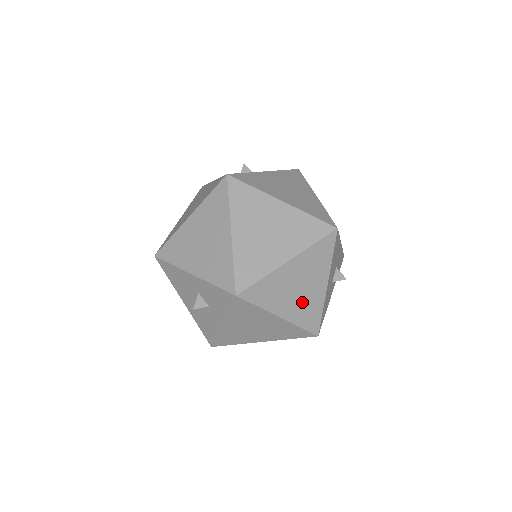
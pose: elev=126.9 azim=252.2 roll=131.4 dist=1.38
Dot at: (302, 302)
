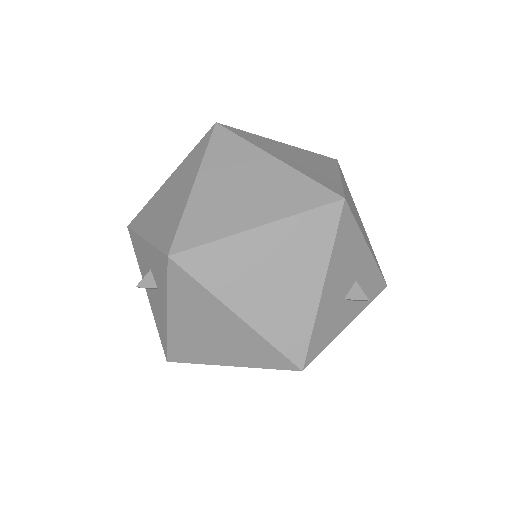
Dot at: (277, 302)
